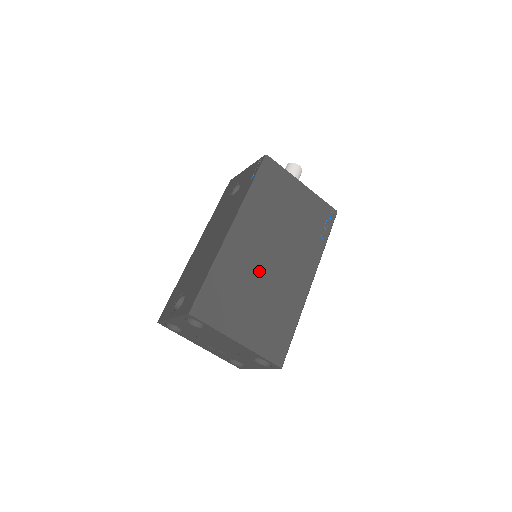
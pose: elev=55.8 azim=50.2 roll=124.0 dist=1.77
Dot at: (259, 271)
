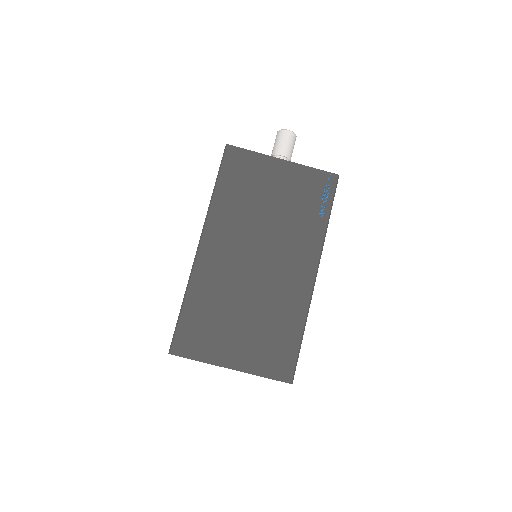
Dot at: (242, 283)
